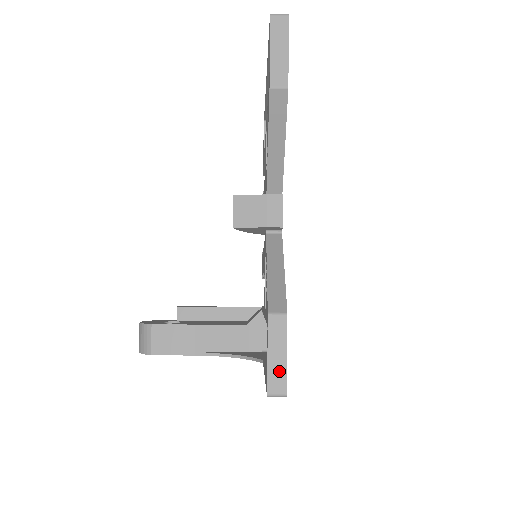
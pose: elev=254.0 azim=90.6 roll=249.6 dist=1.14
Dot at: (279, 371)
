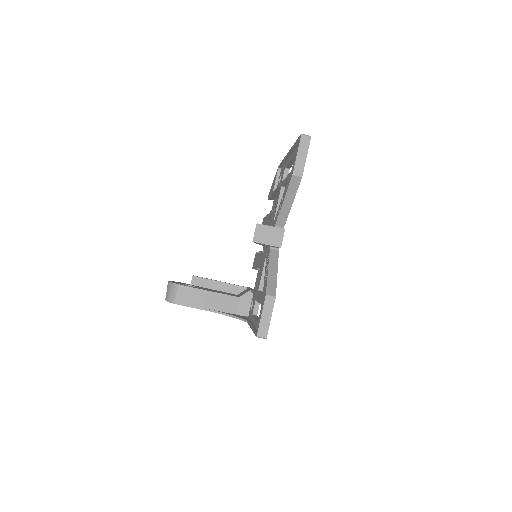
Dot at: (265, 325)
